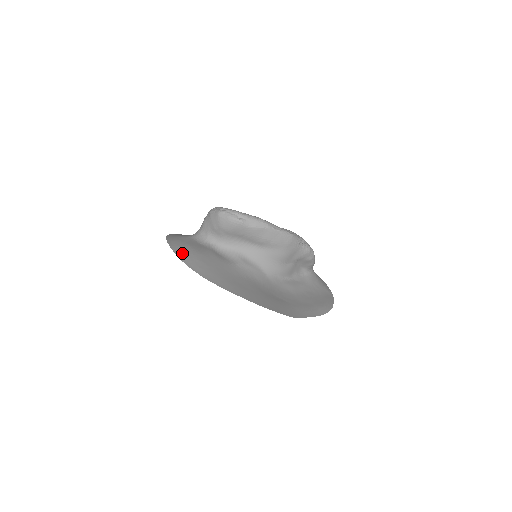
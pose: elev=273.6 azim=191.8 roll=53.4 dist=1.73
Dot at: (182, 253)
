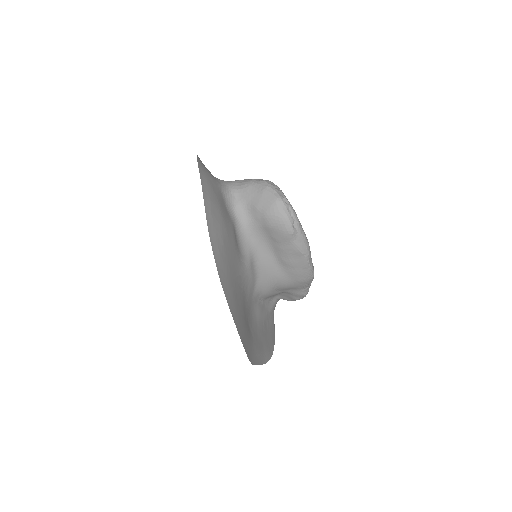
Dot at: (212, 215)
